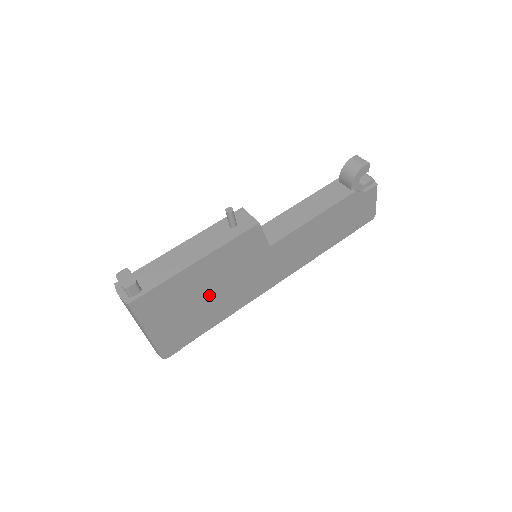
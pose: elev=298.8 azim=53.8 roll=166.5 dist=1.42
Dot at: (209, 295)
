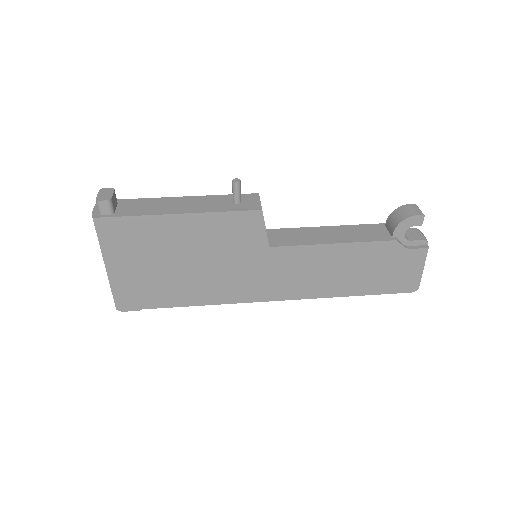
Dot at: (184, 264)
